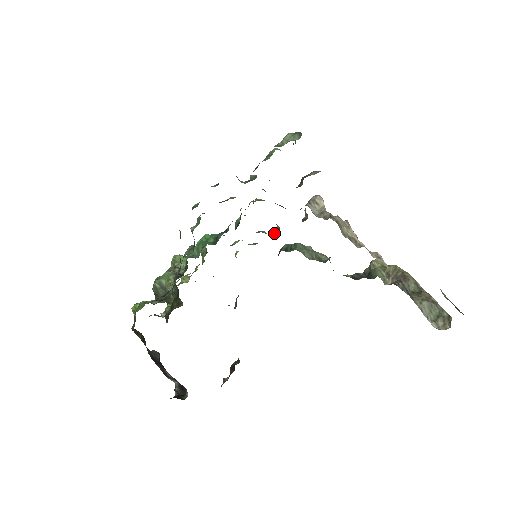
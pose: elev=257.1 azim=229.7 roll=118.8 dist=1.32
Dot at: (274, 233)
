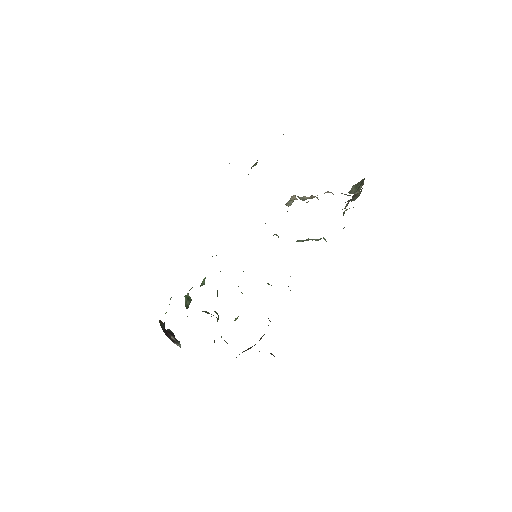
Dot at: occluded
